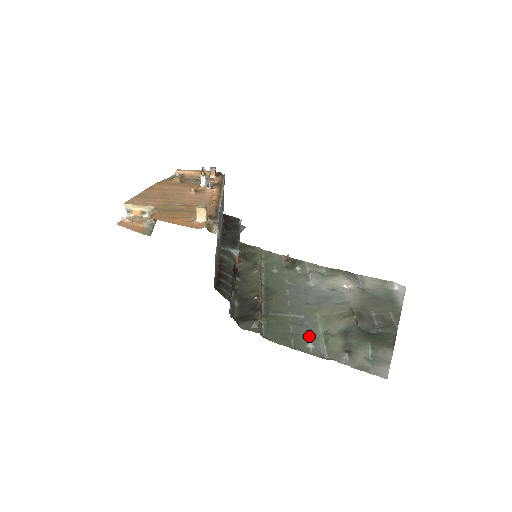
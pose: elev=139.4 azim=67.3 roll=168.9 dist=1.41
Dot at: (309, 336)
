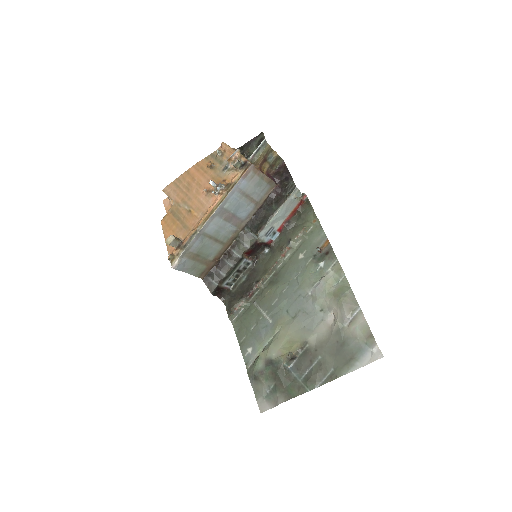
Dot at: (256, 342)
